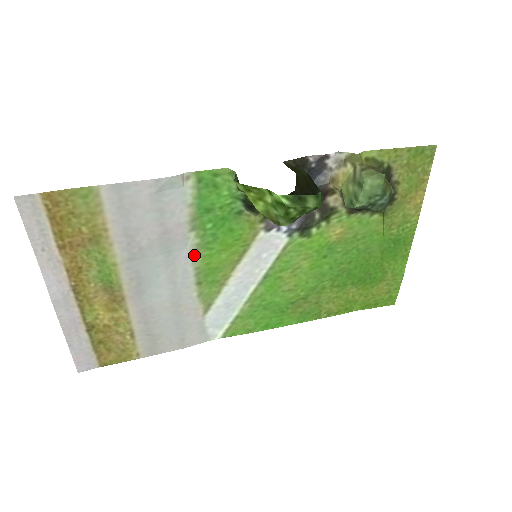
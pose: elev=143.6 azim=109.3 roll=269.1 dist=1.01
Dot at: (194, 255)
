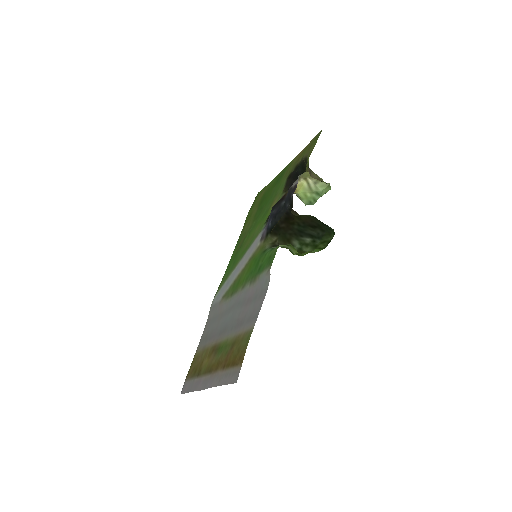
Dot at: (241, 289)
